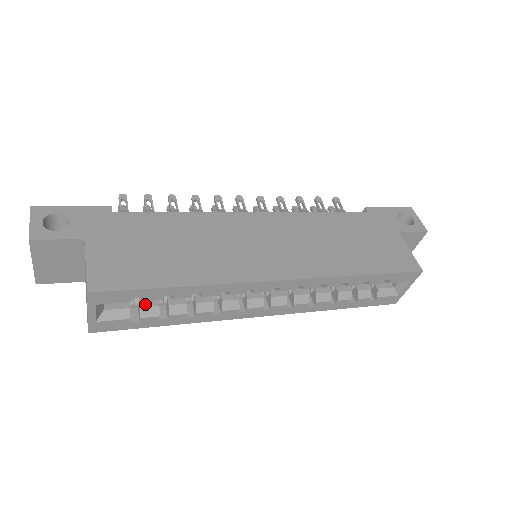
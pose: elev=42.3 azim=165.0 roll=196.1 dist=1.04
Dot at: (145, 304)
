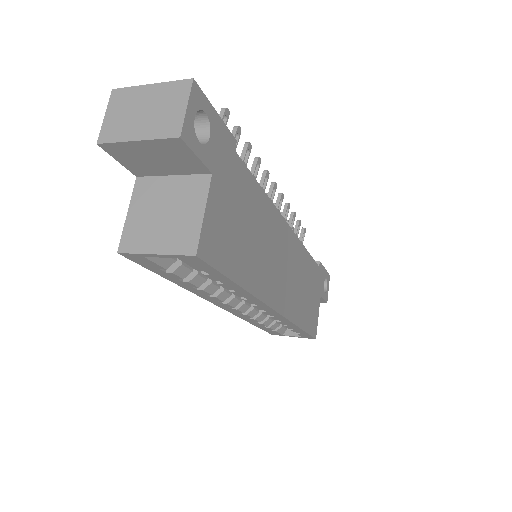
Dot at: occluded
